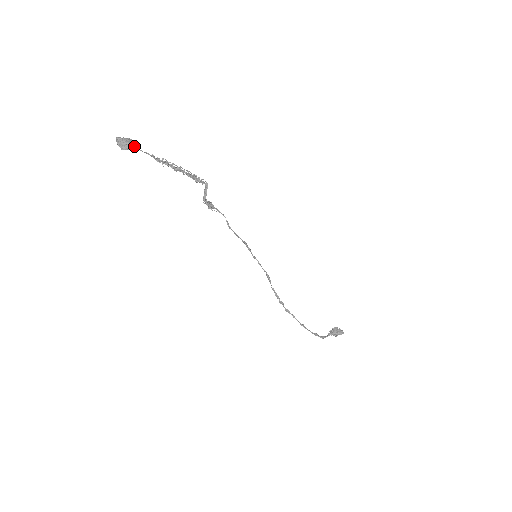
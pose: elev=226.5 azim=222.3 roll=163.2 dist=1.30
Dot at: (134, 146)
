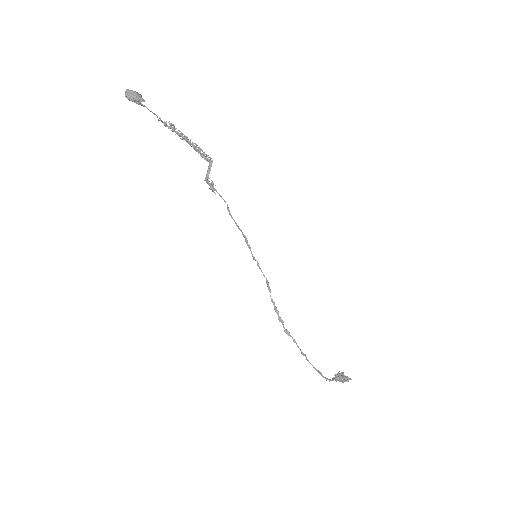
Dot at: (142, 104)
